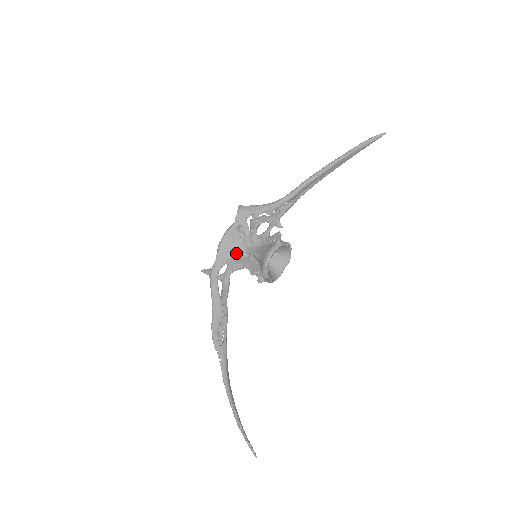
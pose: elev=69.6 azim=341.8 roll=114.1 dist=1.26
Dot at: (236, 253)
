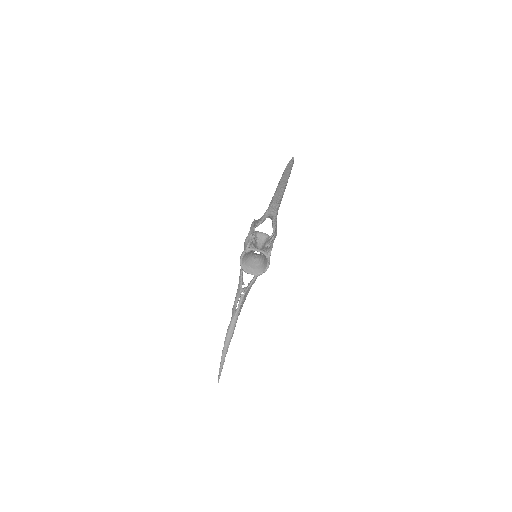
Dot at: occluded
